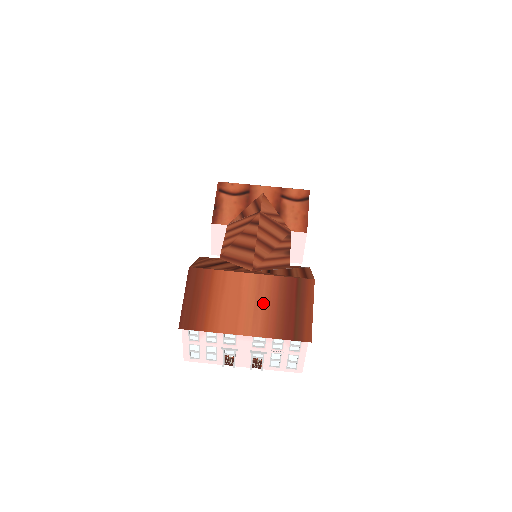
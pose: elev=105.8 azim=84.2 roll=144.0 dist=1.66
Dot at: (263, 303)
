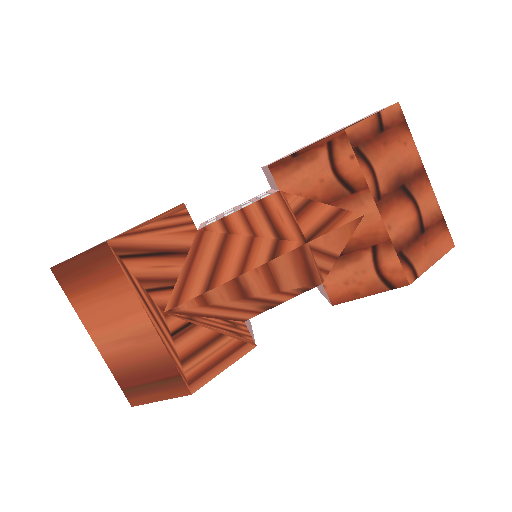
Dot at: (131, 347)
